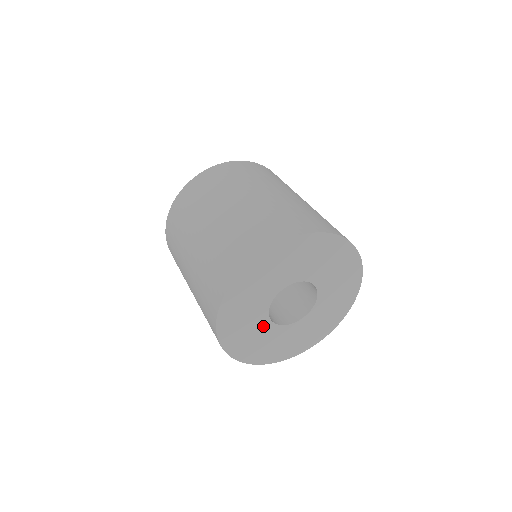
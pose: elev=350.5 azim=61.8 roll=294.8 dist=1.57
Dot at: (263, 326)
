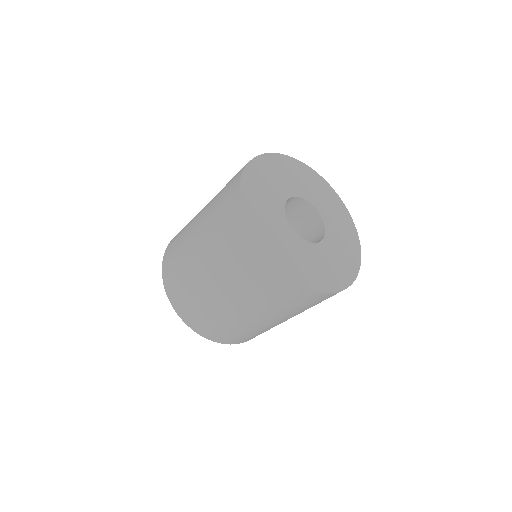
Dot at: (289, 235)
